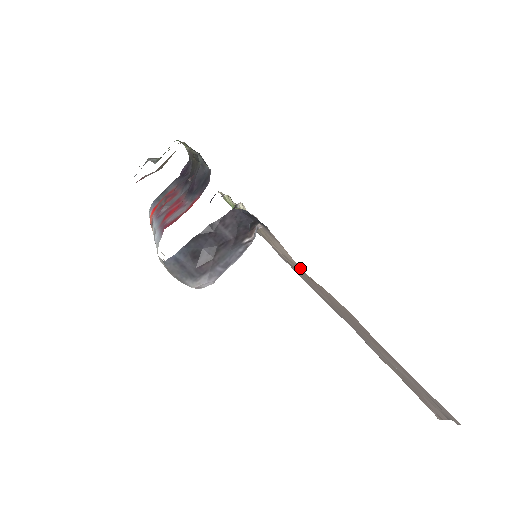
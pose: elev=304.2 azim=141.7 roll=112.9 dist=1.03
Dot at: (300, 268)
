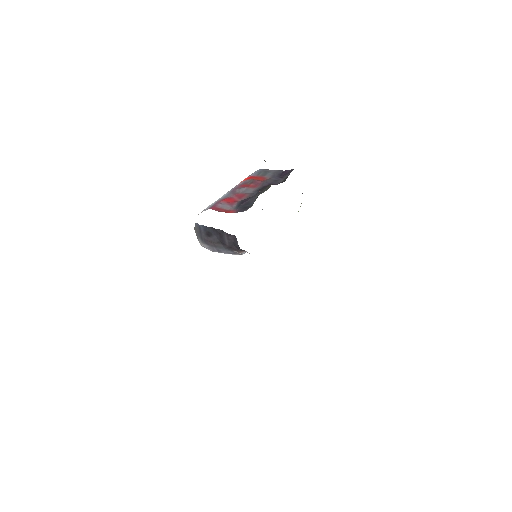
Dot at: occluded
